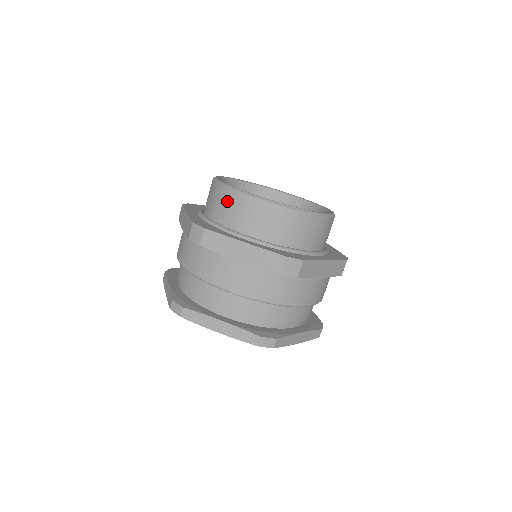
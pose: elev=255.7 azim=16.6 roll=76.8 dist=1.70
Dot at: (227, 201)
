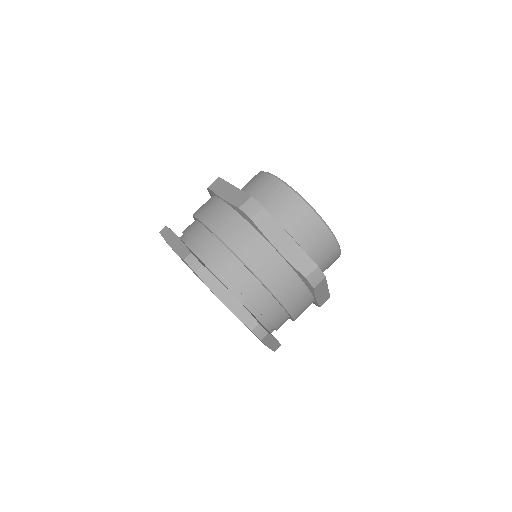
Dot at: (282, 196)
